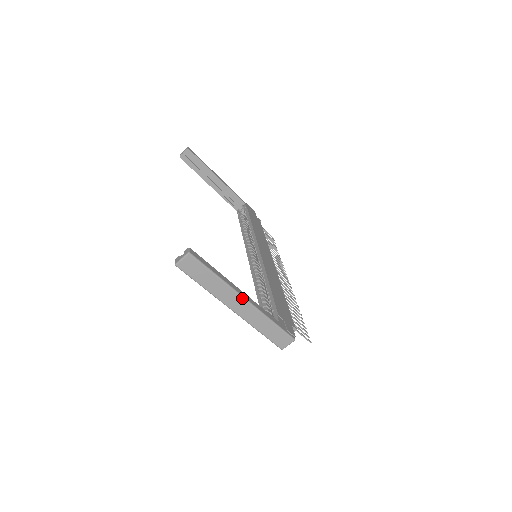
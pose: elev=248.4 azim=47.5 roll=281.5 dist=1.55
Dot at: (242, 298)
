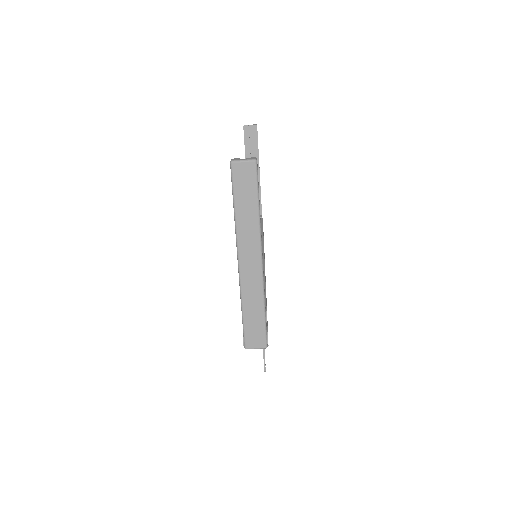
Dot at: (260, 256)
